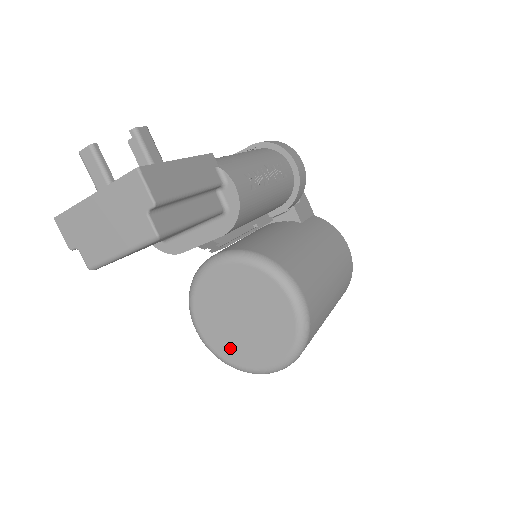
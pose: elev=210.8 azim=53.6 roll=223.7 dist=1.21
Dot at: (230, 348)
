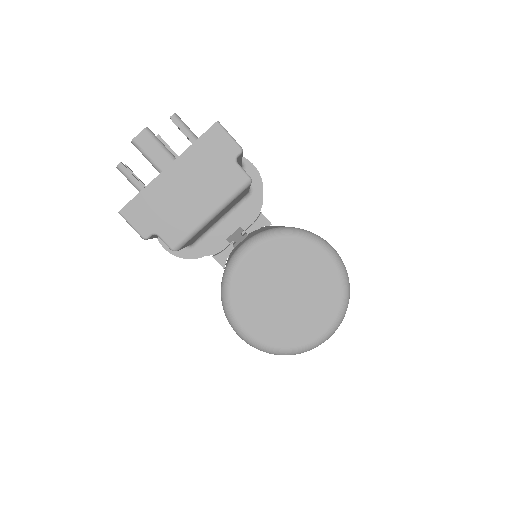
Dot at: (283, 332)
